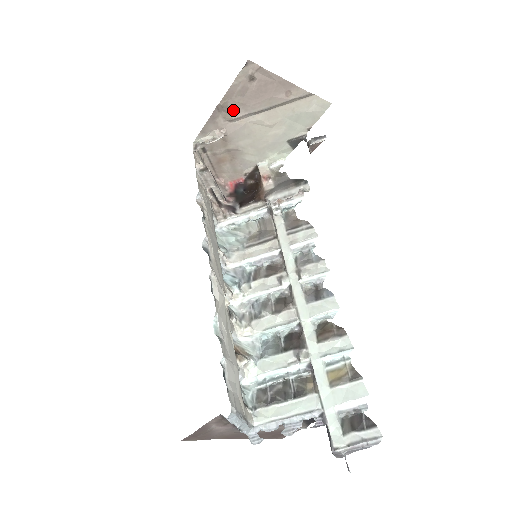
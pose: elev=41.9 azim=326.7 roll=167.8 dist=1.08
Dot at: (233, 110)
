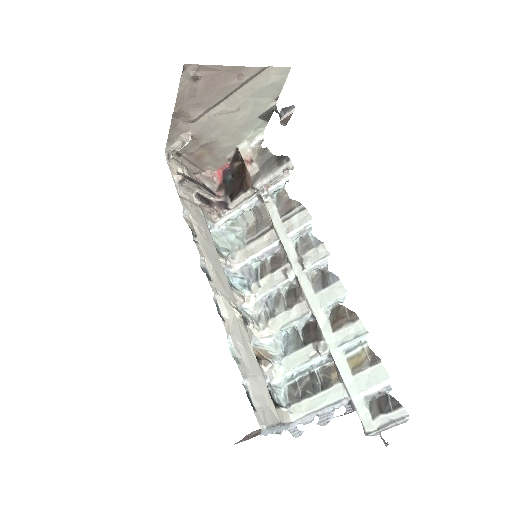
Dot at: (190, 112)
